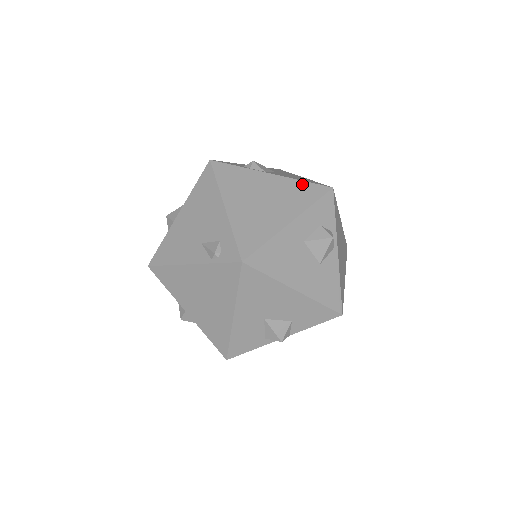
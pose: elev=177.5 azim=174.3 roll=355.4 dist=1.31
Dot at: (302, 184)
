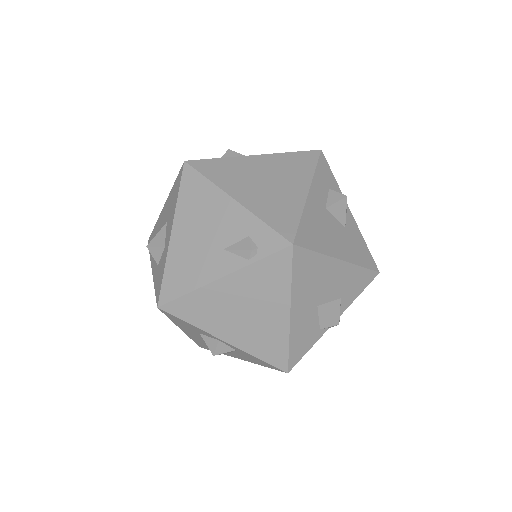
Dot at: (292, 155)
